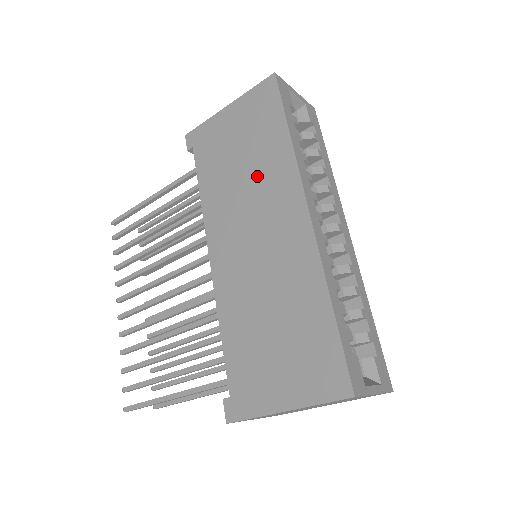
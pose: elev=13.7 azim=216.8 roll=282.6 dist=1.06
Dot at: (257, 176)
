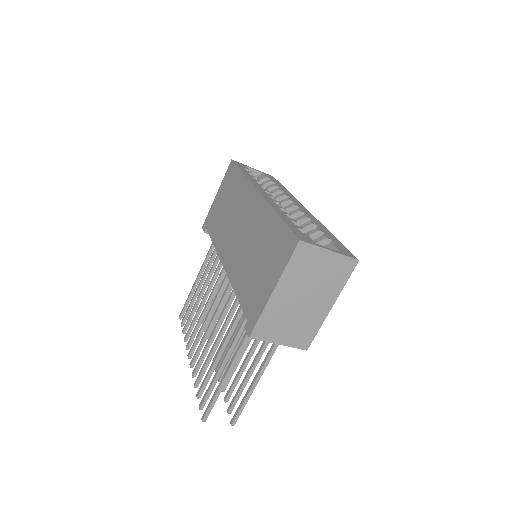
Dot at: (234, 205)
